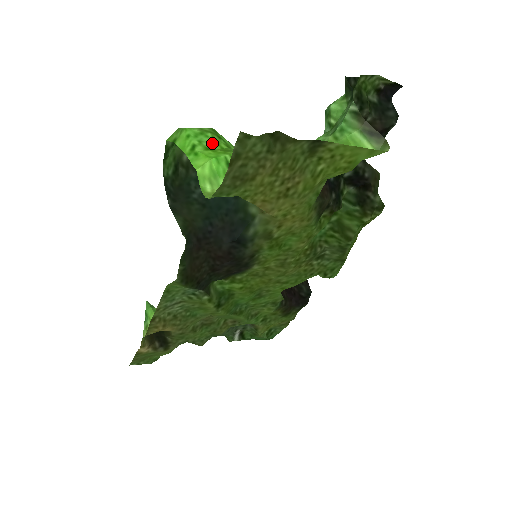
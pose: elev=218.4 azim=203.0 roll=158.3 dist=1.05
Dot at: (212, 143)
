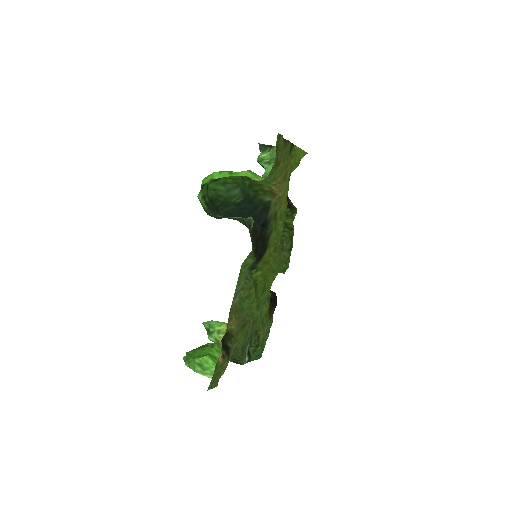
Dot at: occluded
